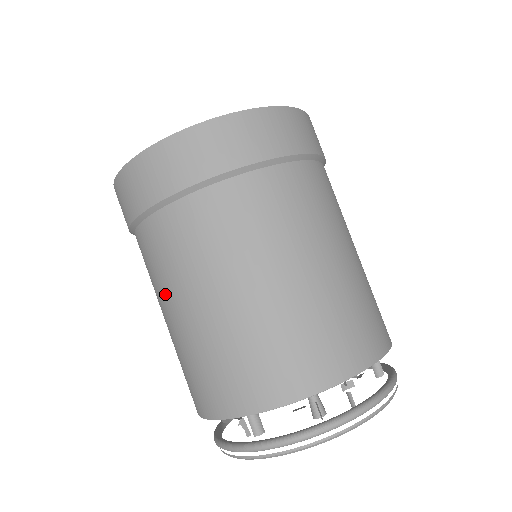
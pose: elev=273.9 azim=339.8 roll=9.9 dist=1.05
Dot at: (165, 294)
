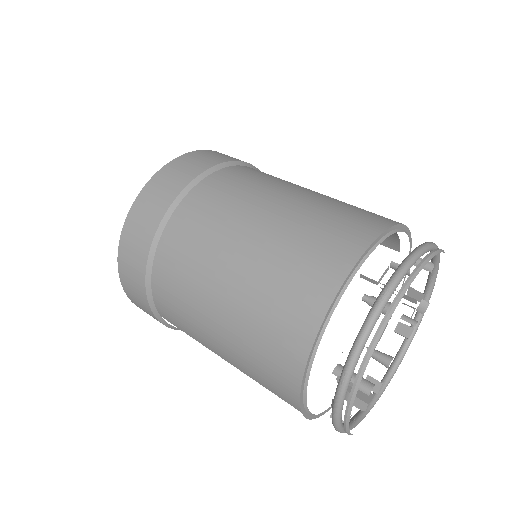
Dot at: (198, 319)
